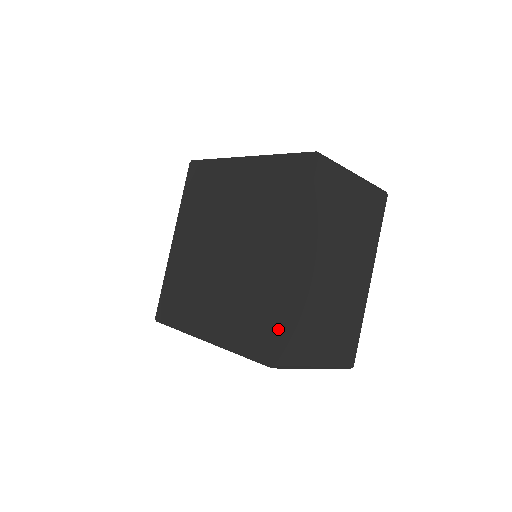
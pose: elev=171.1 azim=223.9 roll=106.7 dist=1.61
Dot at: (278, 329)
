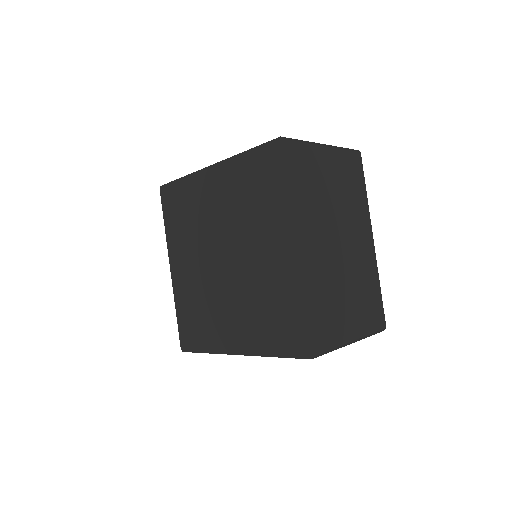
Dot at: (304, 320)
